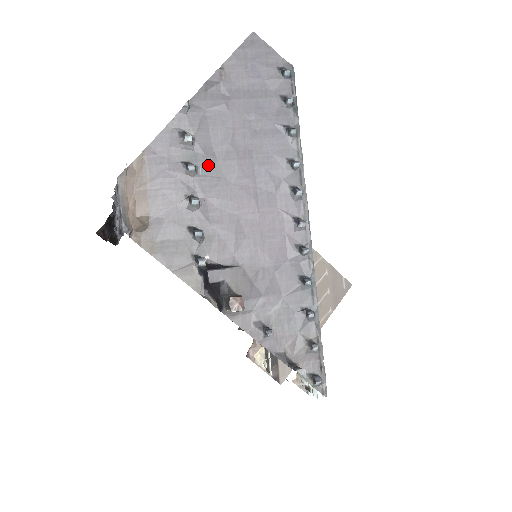
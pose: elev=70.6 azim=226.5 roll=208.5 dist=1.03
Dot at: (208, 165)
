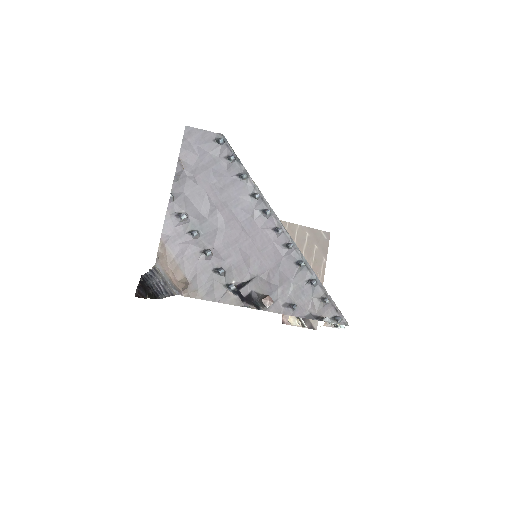
Dot at: (204, 226)
